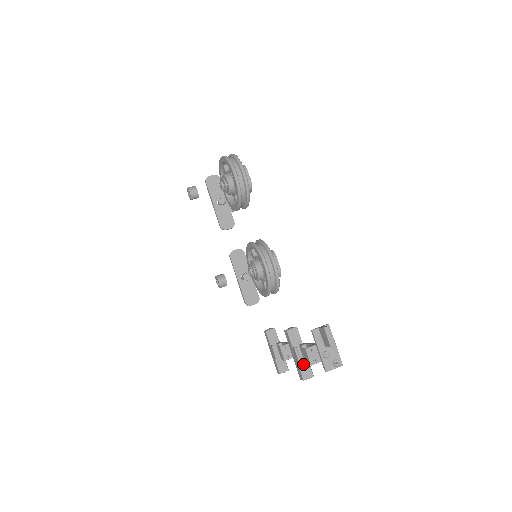
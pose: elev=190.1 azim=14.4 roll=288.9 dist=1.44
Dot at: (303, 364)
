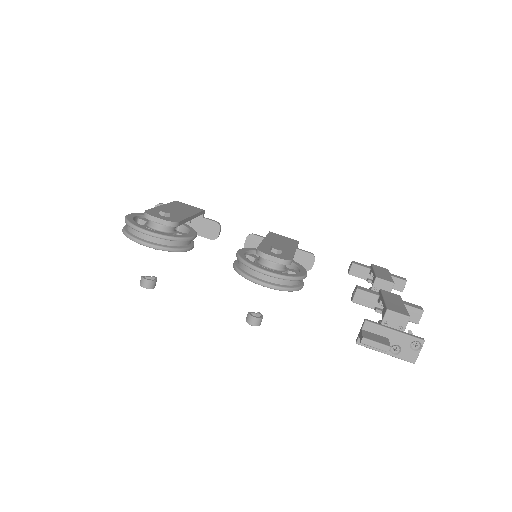
Dot at: occluded
